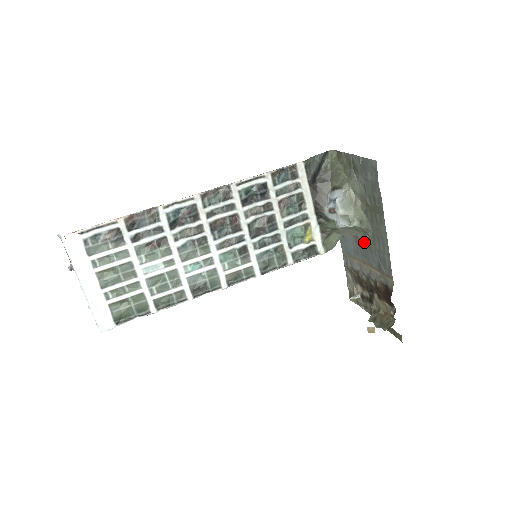
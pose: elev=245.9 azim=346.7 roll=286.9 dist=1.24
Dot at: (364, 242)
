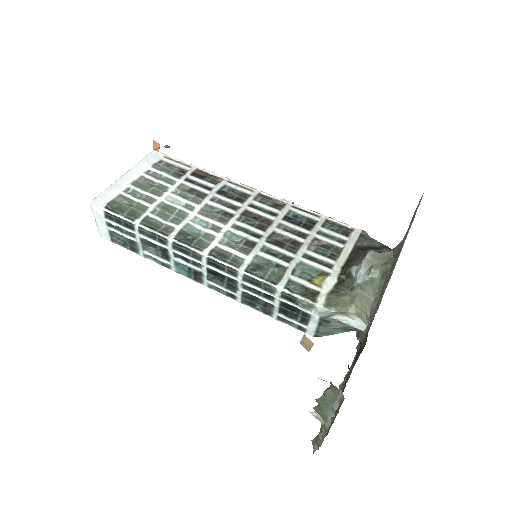
Dot at: occluded
